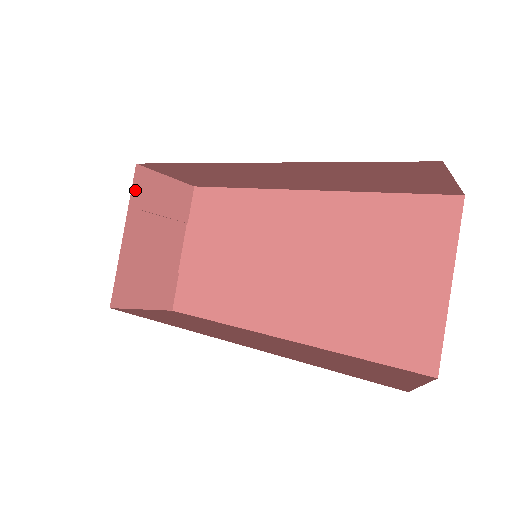
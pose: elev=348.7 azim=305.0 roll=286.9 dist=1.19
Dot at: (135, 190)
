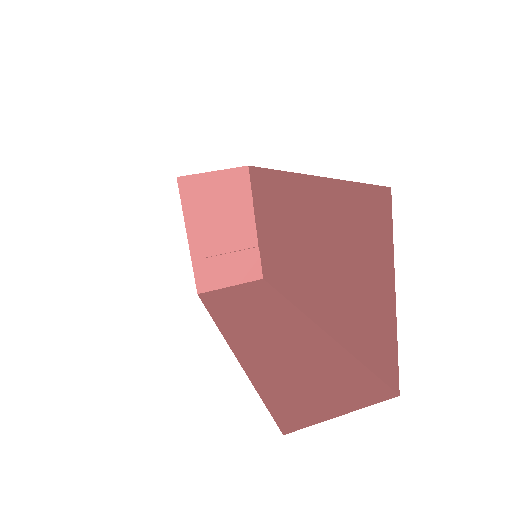
Dot at: (184, 198)
